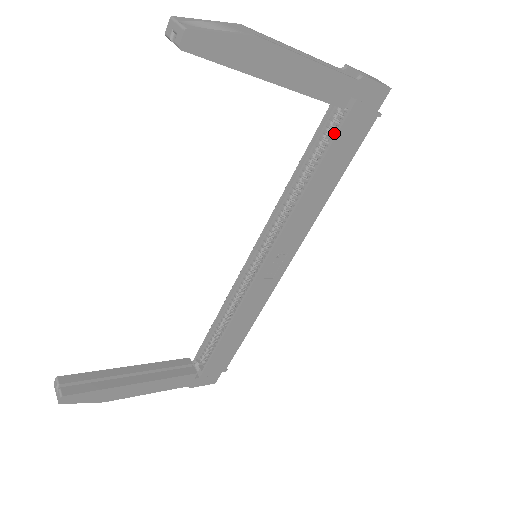
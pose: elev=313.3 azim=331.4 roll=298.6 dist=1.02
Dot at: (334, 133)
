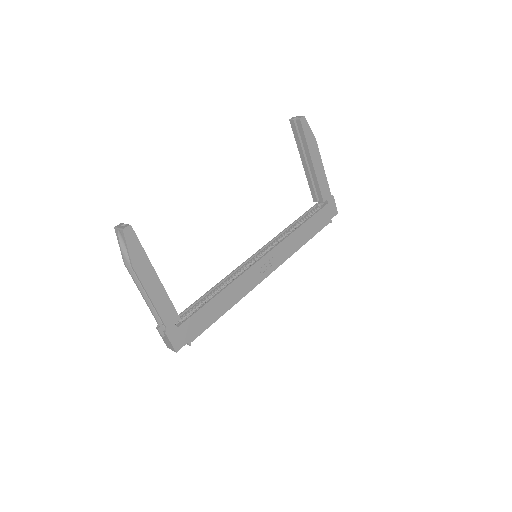
Dot at: (315, 213)
